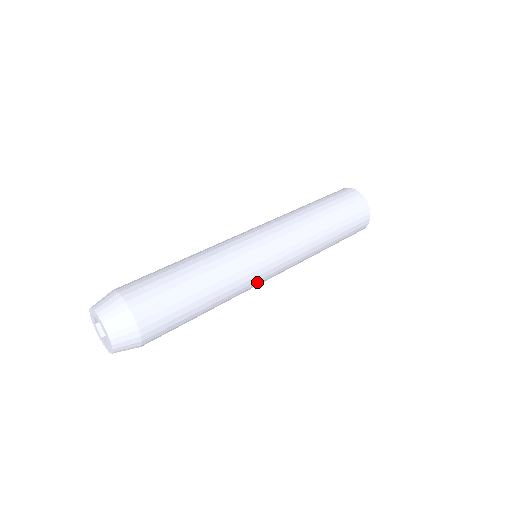
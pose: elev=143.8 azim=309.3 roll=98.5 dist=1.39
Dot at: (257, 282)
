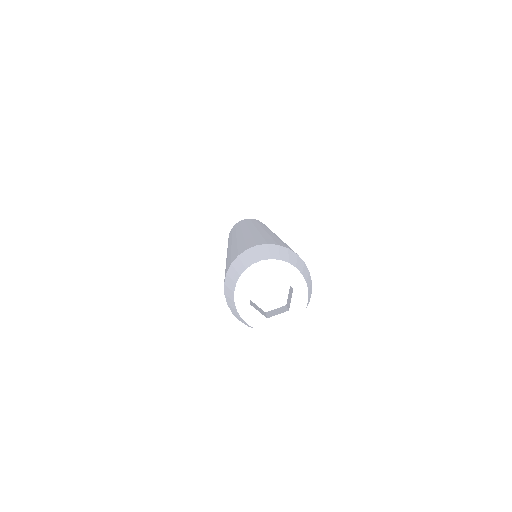
Dot at: occluded
